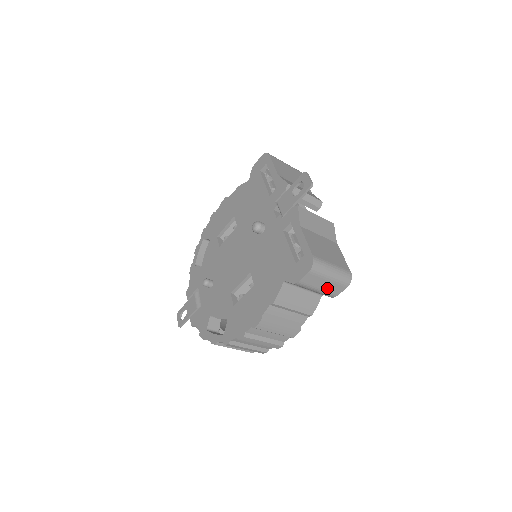
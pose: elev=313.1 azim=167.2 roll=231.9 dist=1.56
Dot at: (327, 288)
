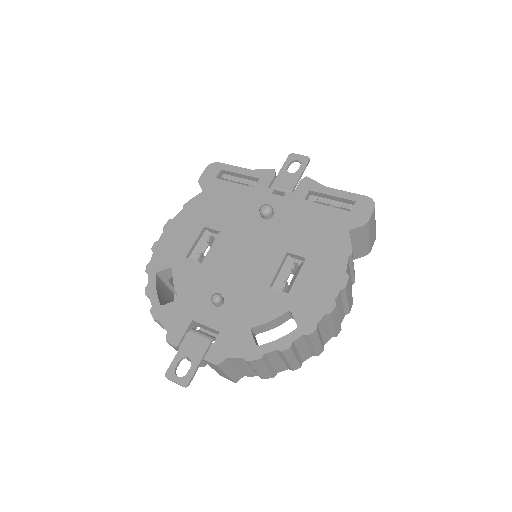
Dot at: (371, 237)
